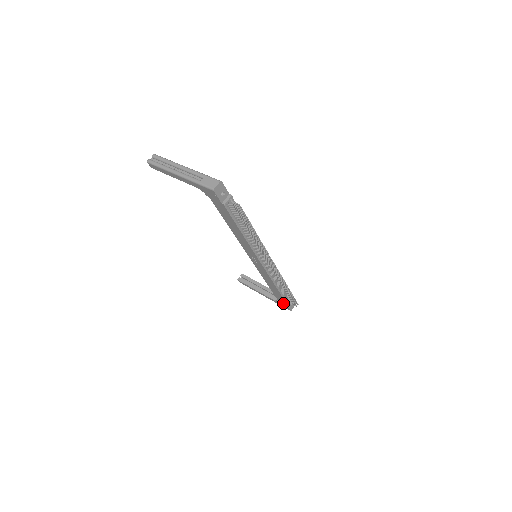
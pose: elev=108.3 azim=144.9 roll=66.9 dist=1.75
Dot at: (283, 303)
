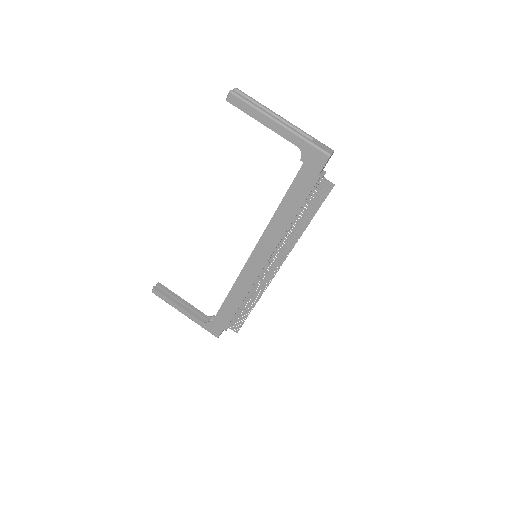
Dot at: (219, 326)
